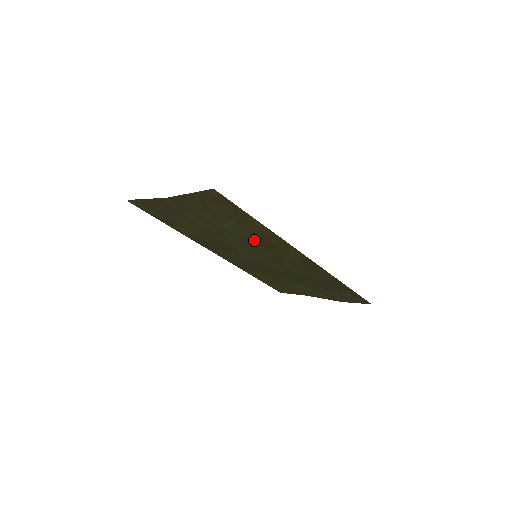
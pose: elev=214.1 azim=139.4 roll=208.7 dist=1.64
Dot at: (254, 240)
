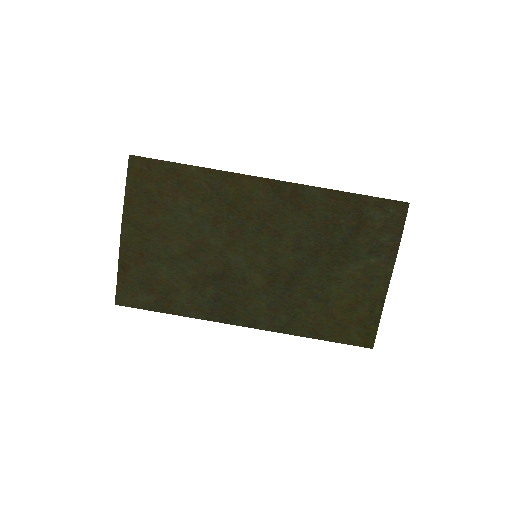
Dot at: (219, 211)
